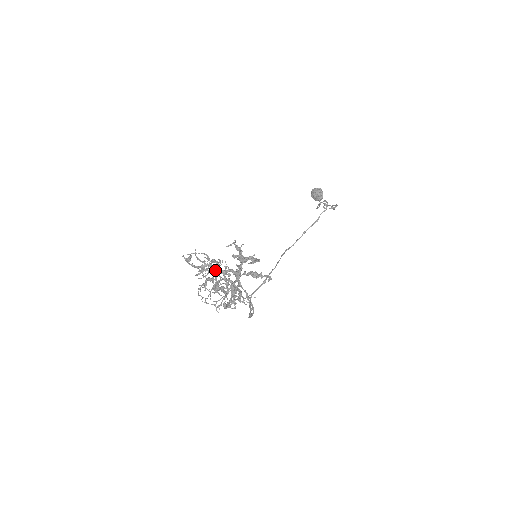
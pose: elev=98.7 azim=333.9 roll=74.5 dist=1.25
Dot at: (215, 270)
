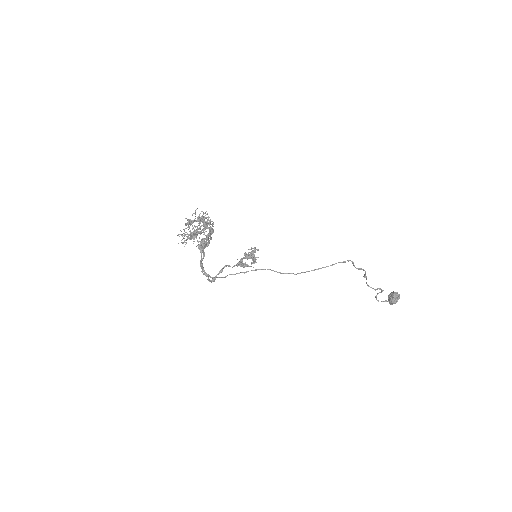
Dot at: (199, 218)
